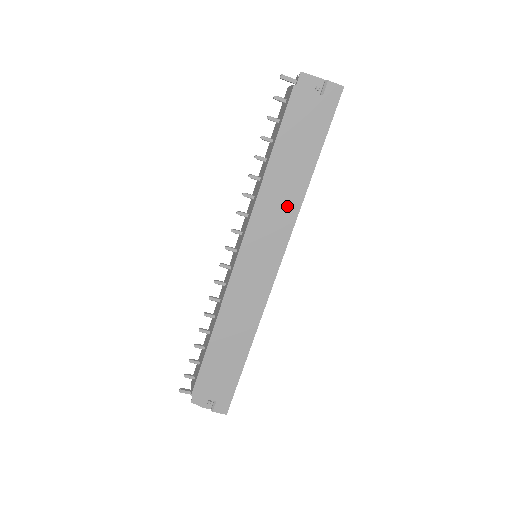
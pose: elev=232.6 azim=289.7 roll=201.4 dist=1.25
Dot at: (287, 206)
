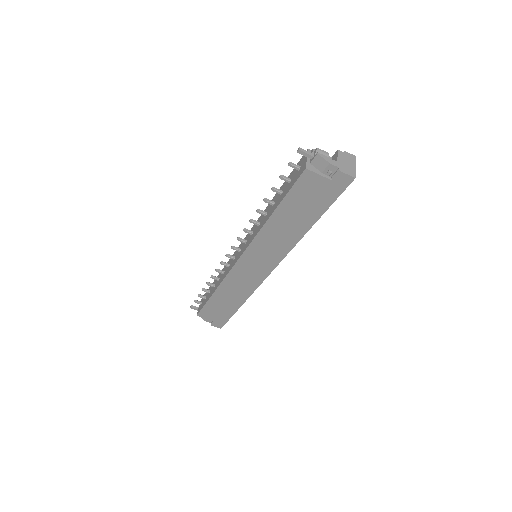
Dot at: (284, 242)
